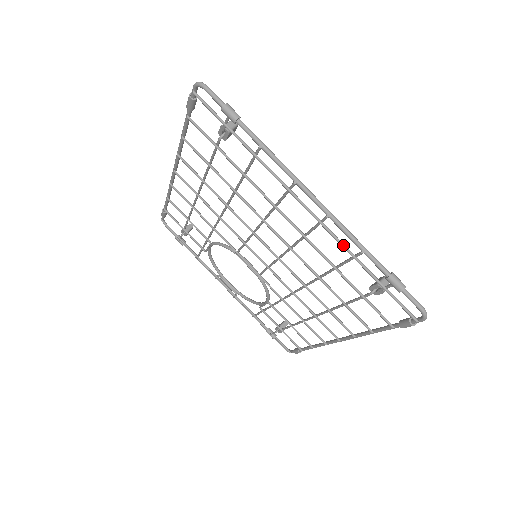
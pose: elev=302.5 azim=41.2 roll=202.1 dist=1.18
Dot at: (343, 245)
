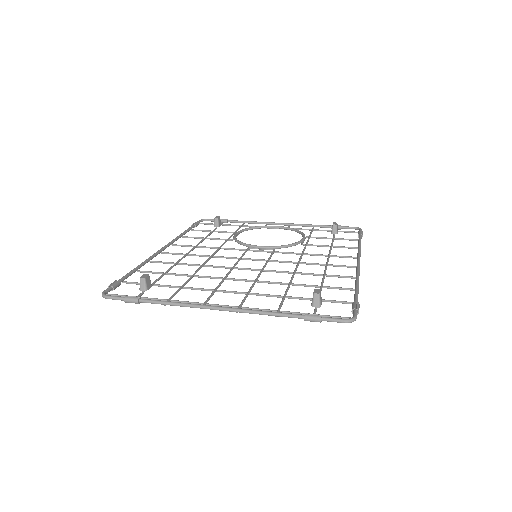
Dot at: occluded
